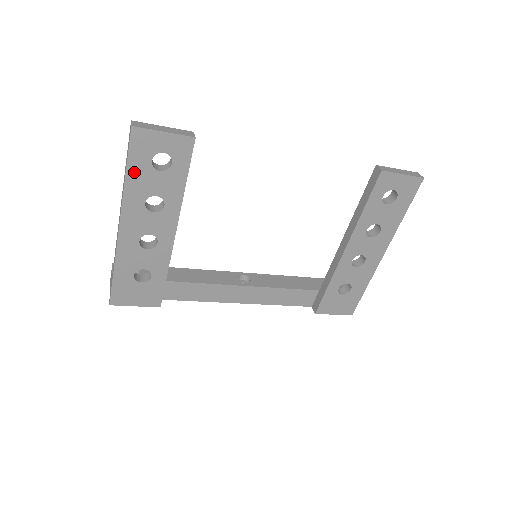
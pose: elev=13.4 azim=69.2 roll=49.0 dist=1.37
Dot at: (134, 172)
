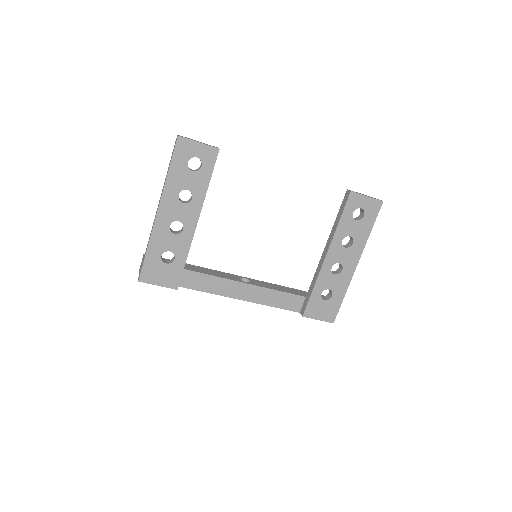
Dot at: (175, 169)
